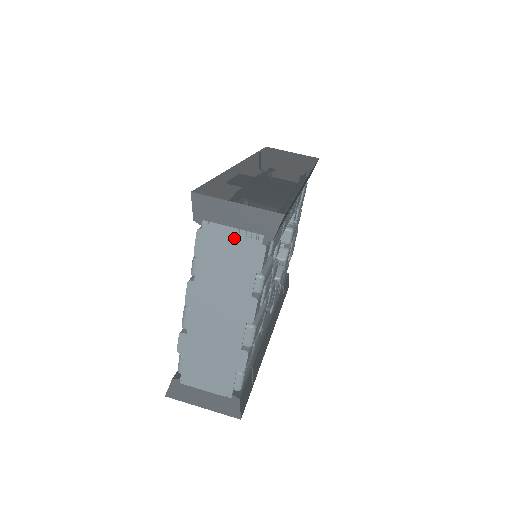
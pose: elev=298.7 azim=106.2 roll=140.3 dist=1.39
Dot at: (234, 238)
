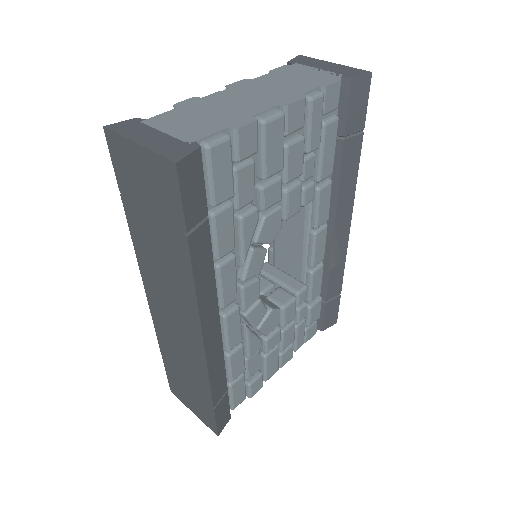
Dot at: (315, 72)
